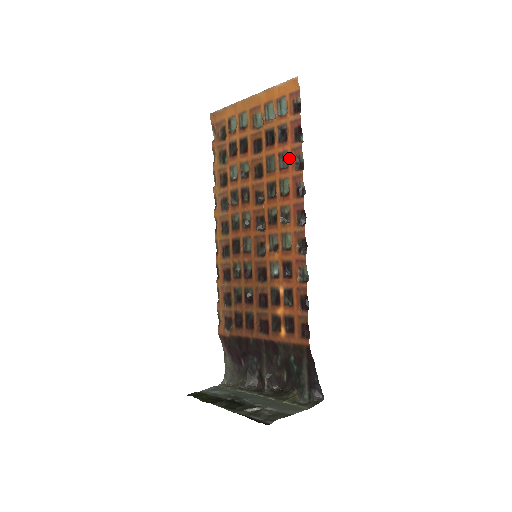
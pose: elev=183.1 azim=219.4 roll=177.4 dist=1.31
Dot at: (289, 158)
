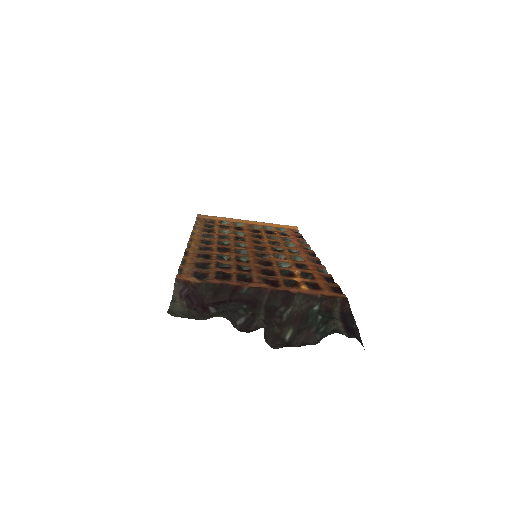
Dot at: (293, 240)
